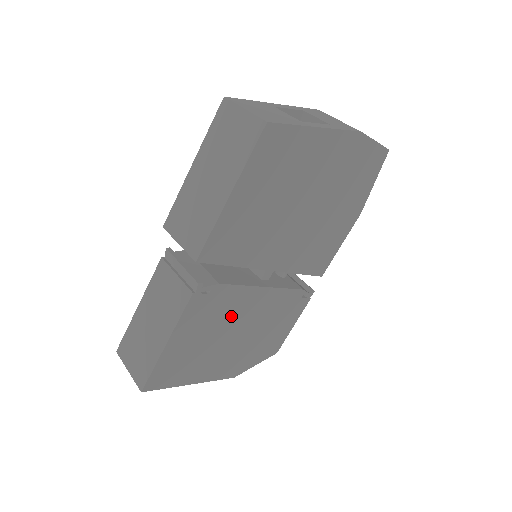
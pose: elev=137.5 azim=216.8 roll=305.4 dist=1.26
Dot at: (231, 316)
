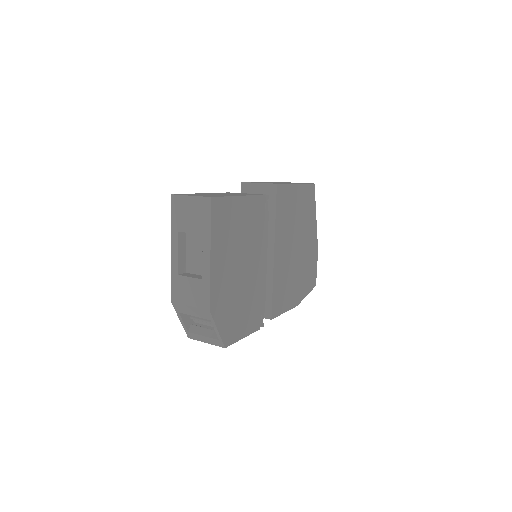
Dot at: (253, 246)
